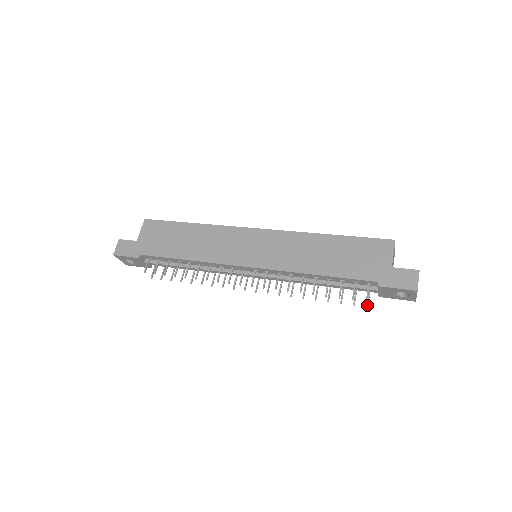
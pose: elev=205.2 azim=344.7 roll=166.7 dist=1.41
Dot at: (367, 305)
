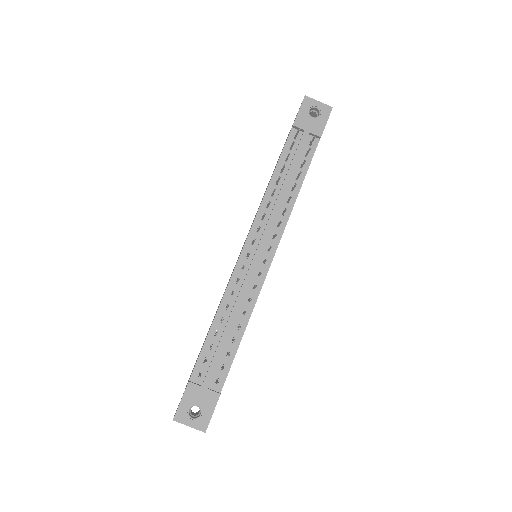
Dot at: (313, 137)
